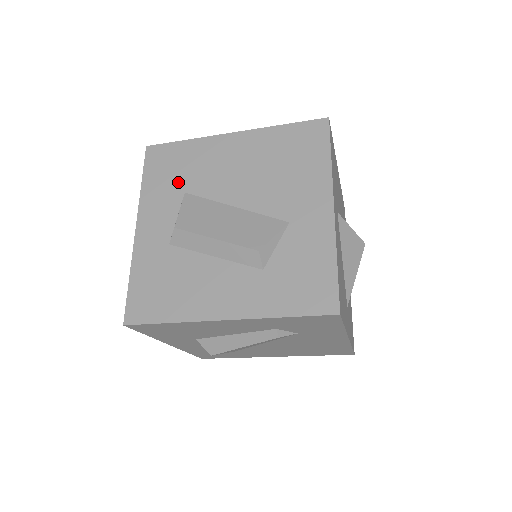
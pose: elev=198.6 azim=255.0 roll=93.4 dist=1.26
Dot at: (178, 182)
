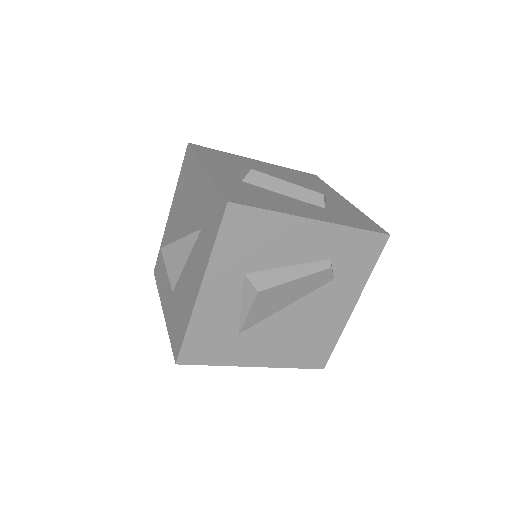
Dot at: (229, 162)
